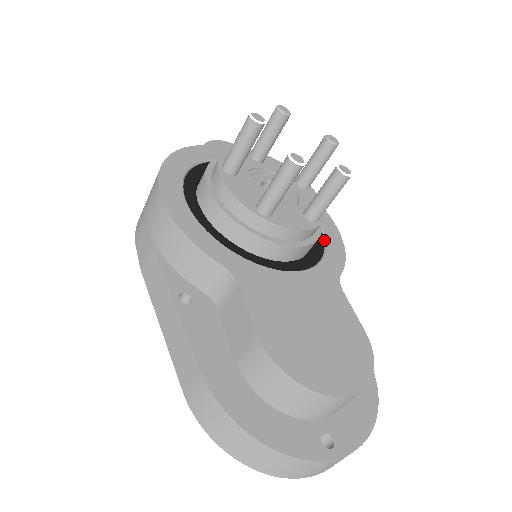
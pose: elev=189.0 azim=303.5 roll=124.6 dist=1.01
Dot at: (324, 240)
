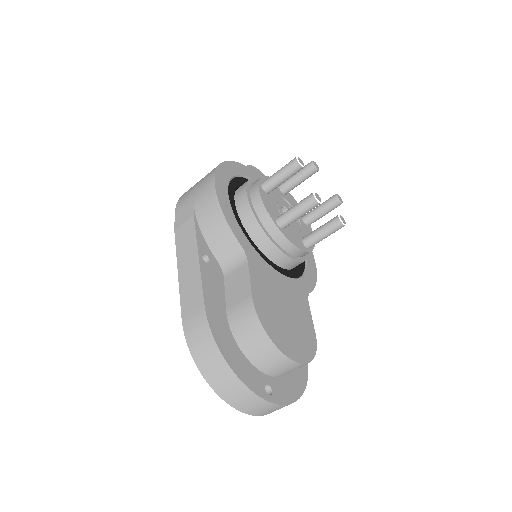
Dot at: (305, 266)
